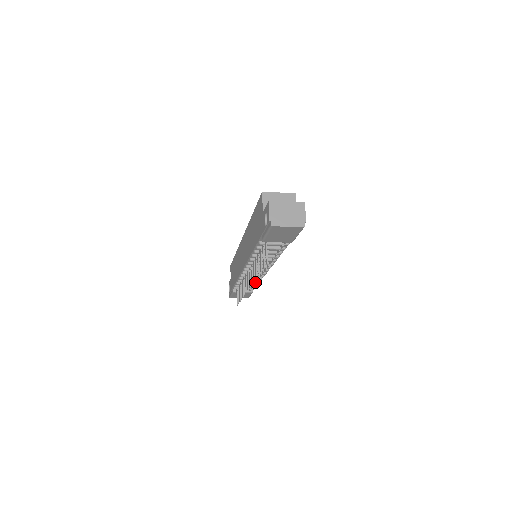
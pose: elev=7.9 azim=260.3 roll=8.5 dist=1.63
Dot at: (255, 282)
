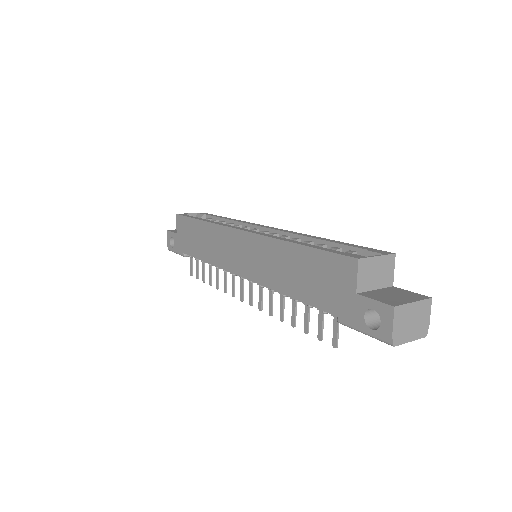
Dot at: occluded
